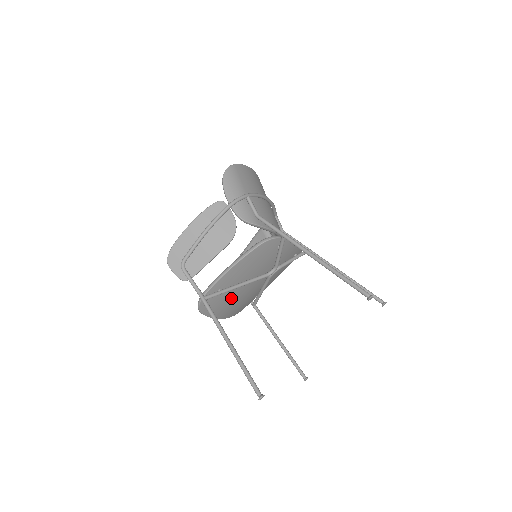
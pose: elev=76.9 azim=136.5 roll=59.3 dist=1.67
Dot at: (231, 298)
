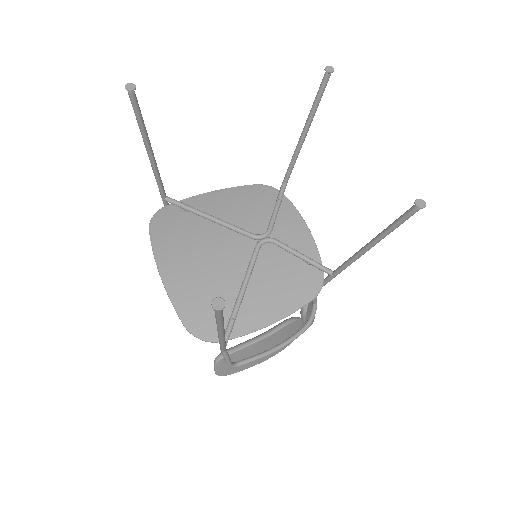
Dot at: (193, 241)
